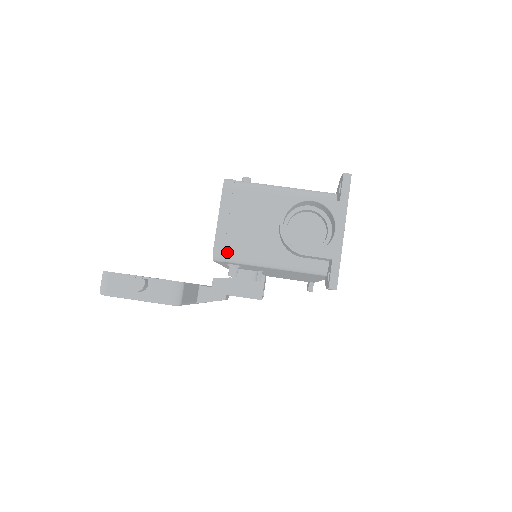
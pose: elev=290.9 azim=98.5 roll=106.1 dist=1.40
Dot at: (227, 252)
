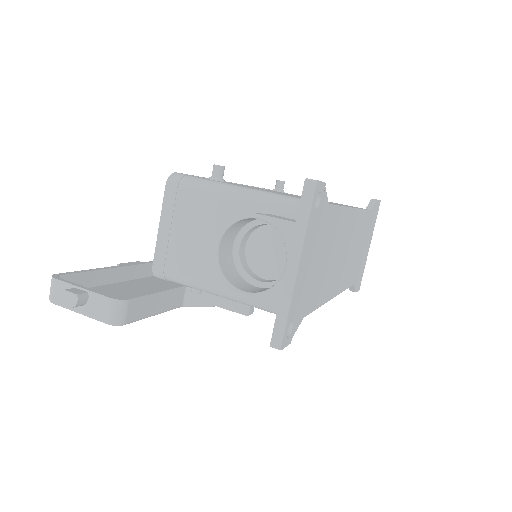
Dot at: (167, 271)
